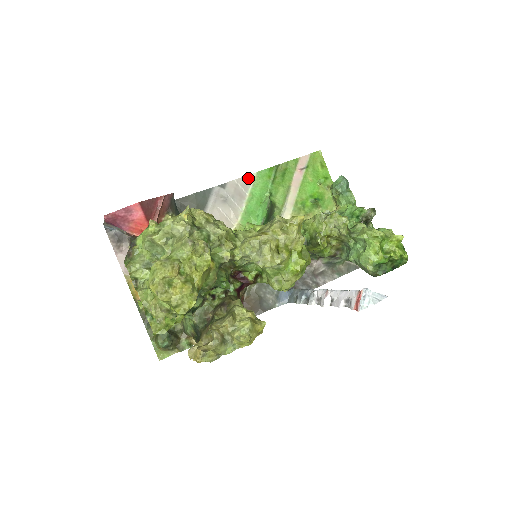
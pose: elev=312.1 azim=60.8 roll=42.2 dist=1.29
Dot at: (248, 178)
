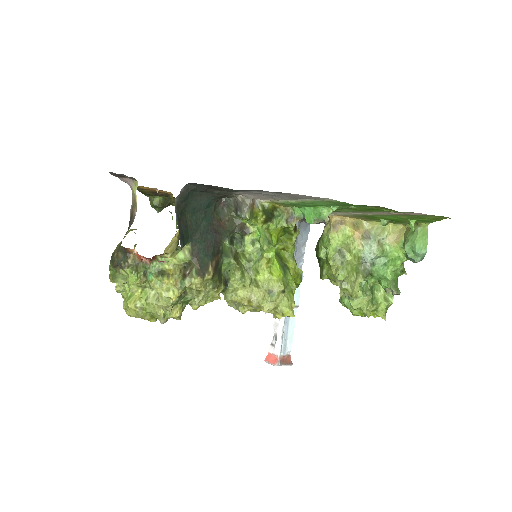
Dot at: (320, 198)
